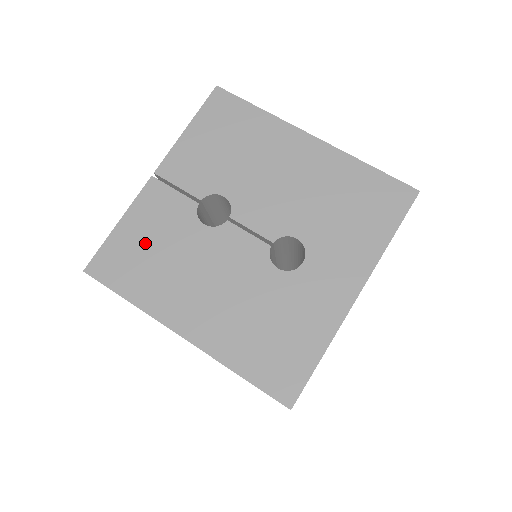
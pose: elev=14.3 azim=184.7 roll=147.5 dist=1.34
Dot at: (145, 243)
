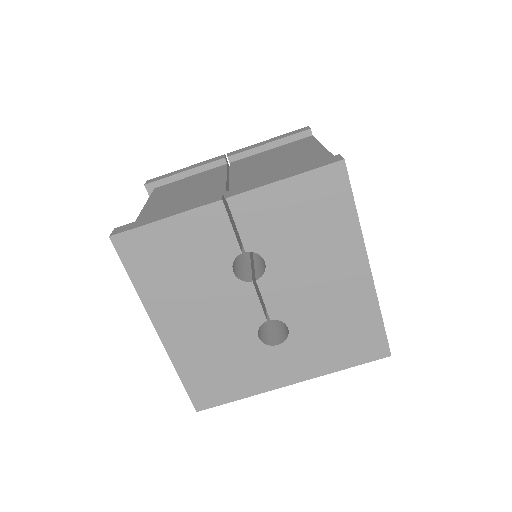
Dot at: (176, 252)
